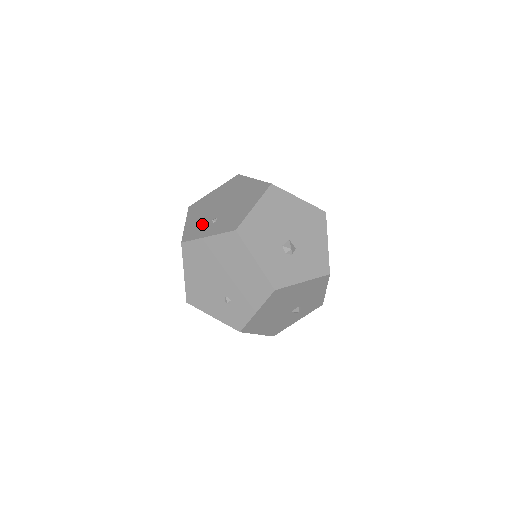
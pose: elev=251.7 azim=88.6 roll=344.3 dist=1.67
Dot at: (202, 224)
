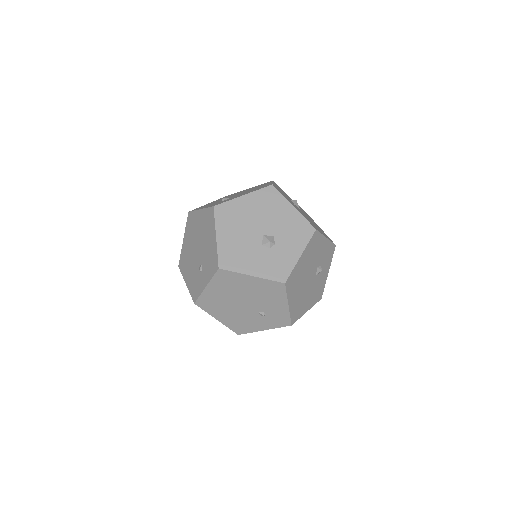
Dot at: (196, 277)
